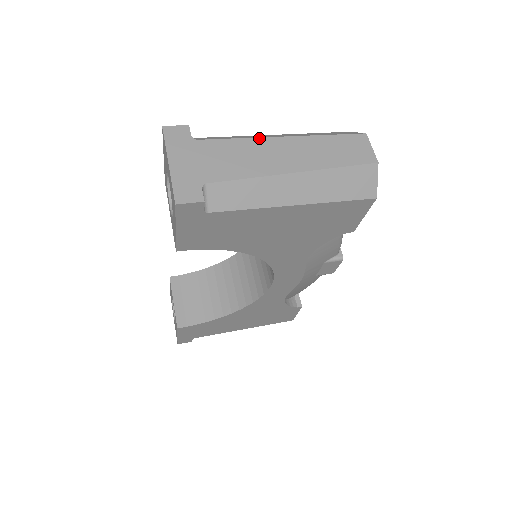
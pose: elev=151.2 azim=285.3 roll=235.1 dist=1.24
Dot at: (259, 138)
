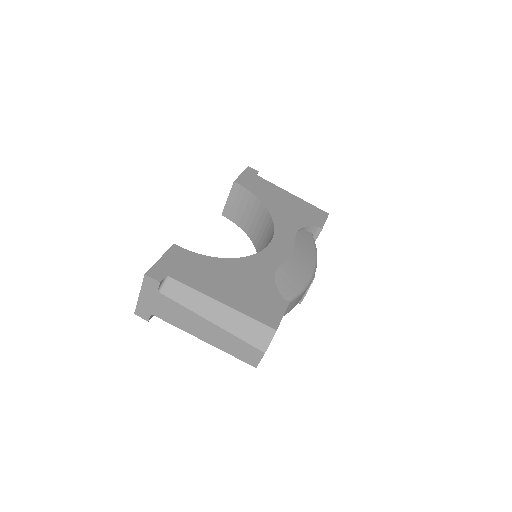
Dot at: (196, 314)
